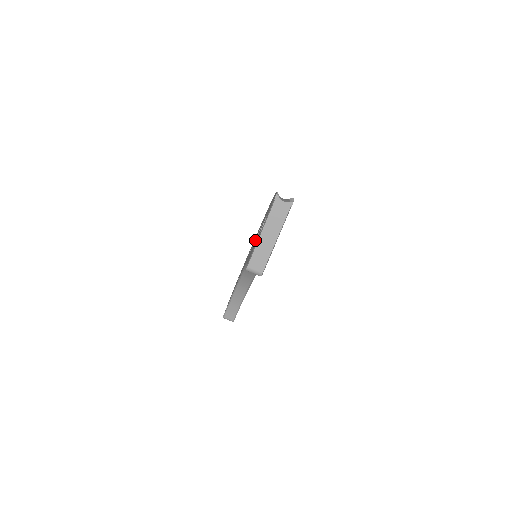
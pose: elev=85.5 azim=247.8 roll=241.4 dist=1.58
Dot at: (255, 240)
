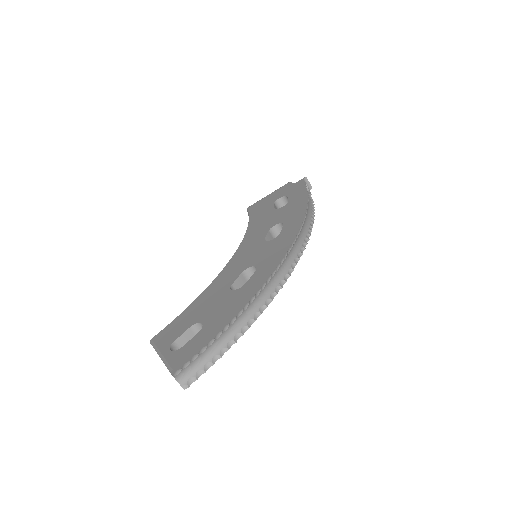
Dot at: (234, 277)
